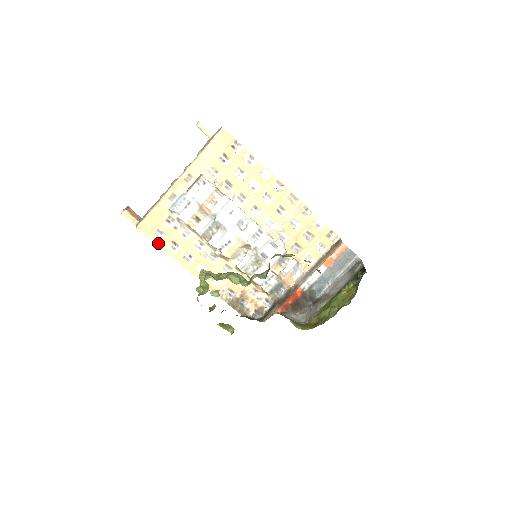
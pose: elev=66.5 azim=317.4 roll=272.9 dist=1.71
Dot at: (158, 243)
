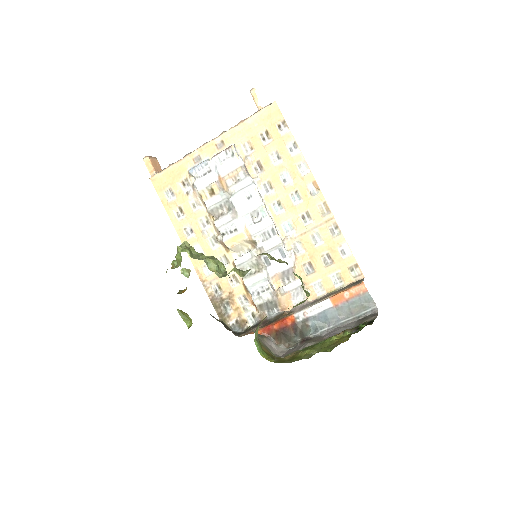
Dot at: (165, 203)
